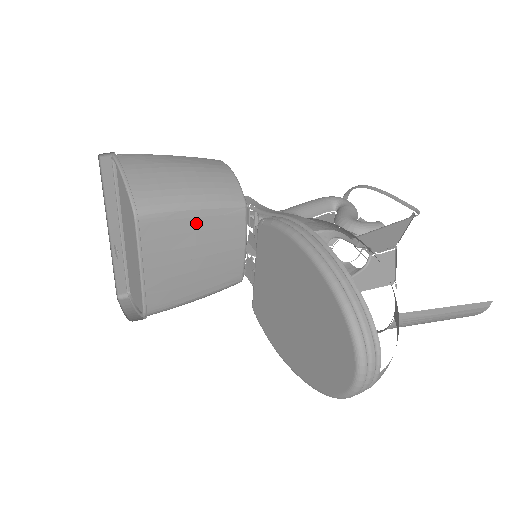
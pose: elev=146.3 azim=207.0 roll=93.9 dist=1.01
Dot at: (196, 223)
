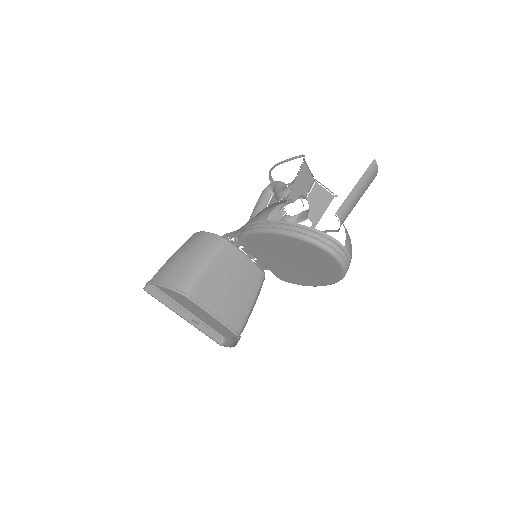
Dot at: (214, 271)
